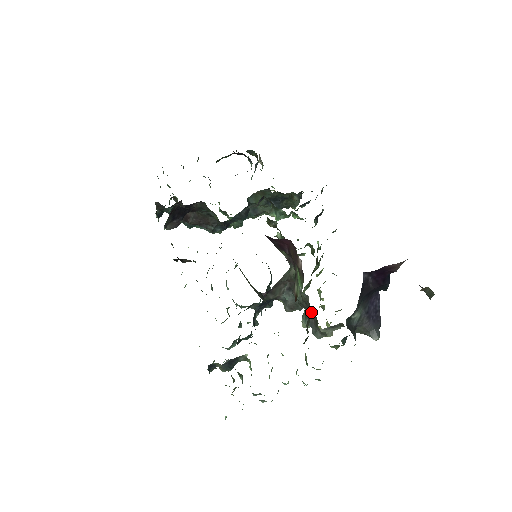
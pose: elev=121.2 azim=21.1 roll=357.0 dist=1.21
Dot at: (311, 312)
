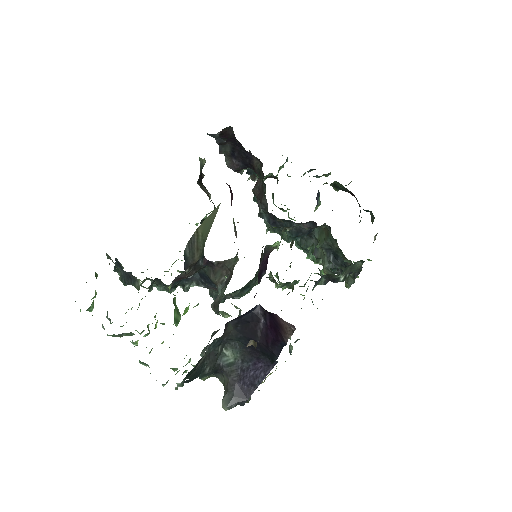
Dot at: occluded
